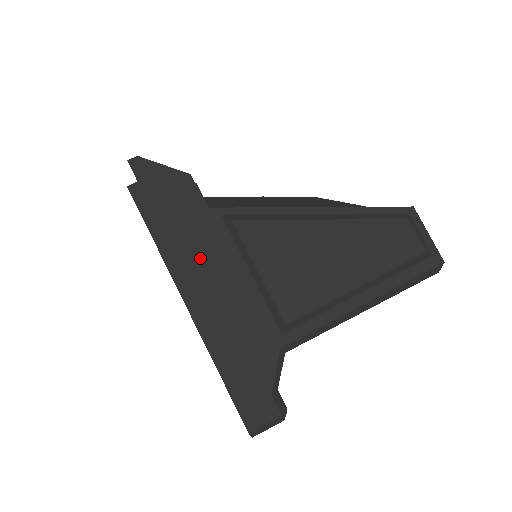
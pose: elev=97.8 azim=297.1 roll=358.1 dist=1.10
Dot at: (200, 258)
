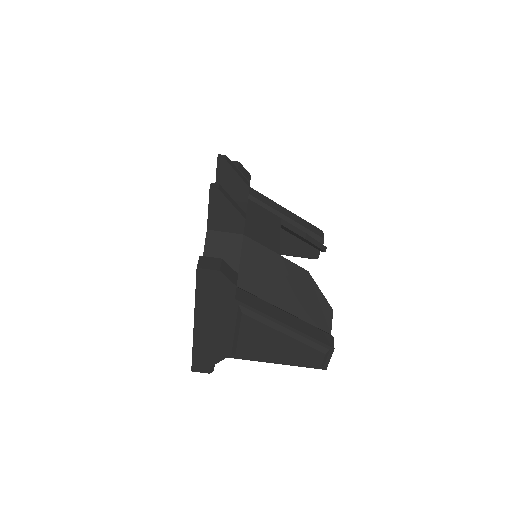
Dot at: (214, 314)
